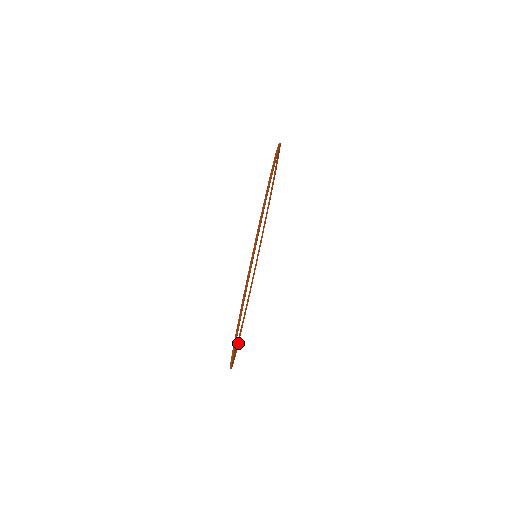
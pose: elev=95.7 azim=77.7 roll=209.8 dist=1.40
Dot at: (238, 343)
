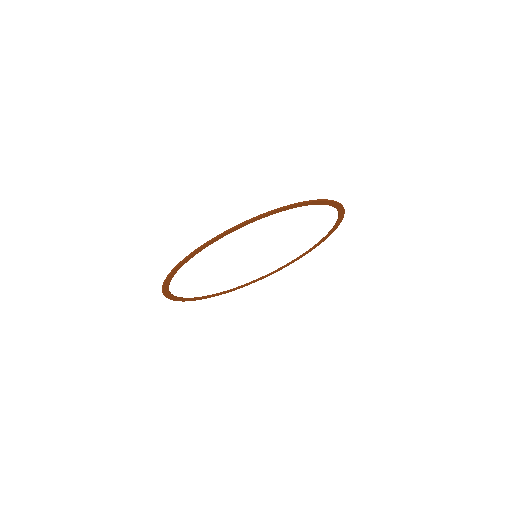
Dot at: (231, 290)
